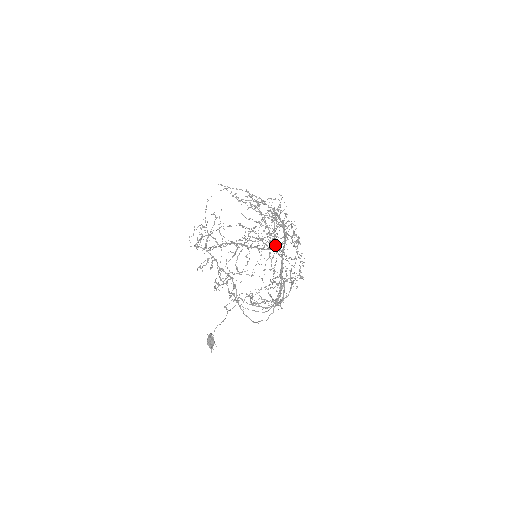
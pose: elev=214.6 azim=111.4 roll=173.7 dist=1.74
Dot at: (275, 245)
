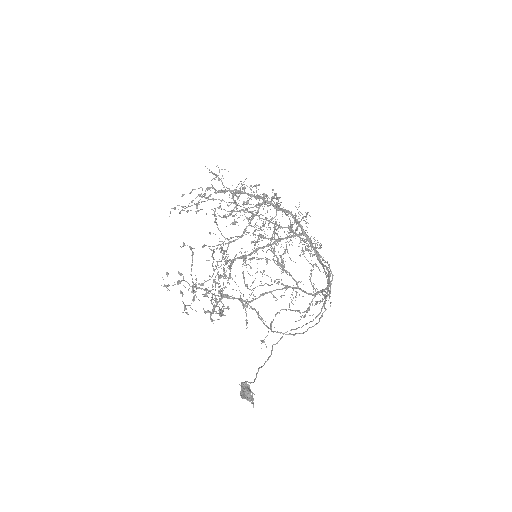
Dot at: occluded
